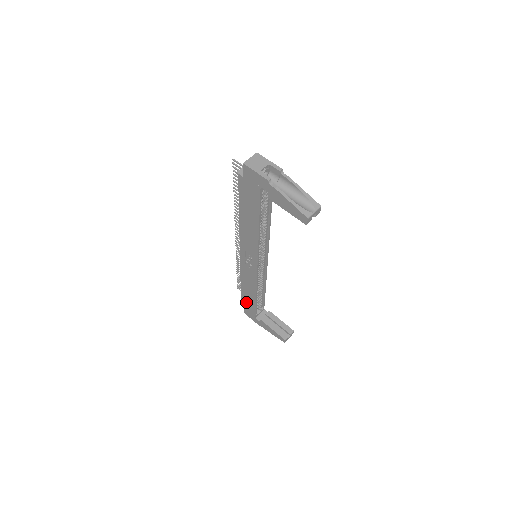
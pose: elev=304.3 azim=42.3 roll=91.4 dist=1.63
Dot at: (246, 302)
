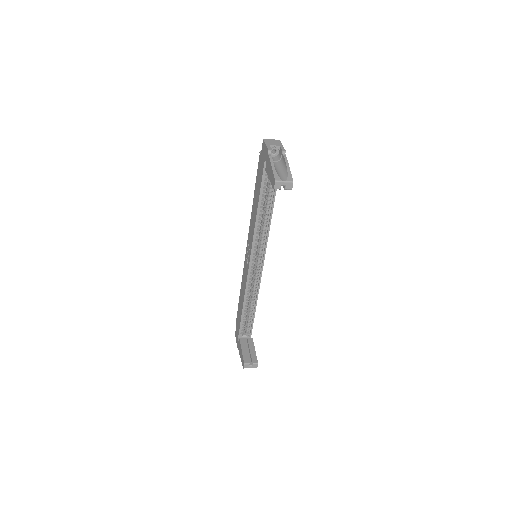
Dot at: (238, 316)
